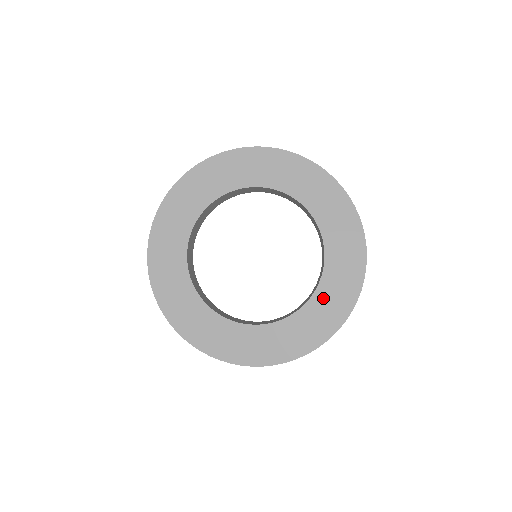
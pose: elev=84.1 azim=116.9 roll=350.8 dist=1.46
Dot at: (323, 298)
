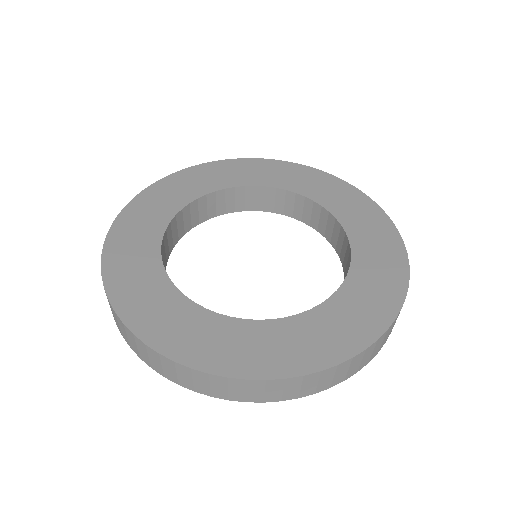
Dot at: (317, 322)
